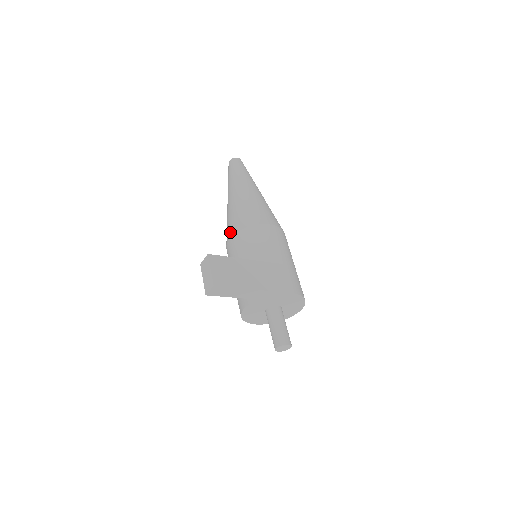
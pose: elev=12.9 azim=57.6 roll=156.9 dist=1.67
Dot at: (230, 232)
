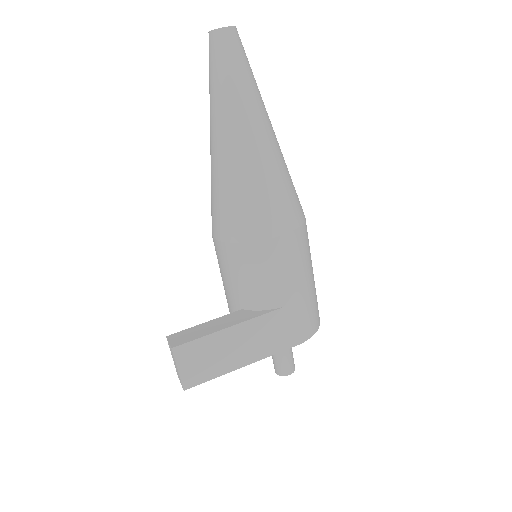
Dot at: (214, 228)
